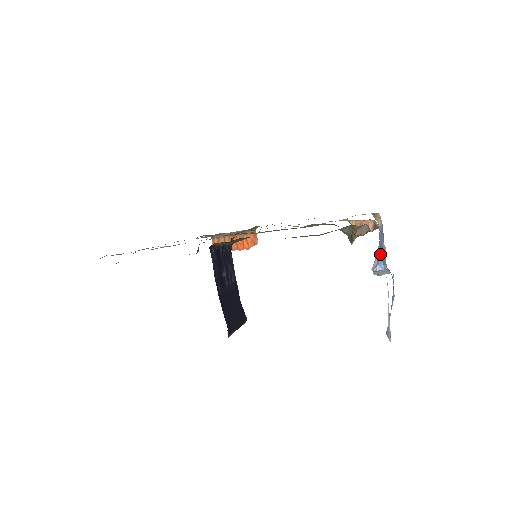
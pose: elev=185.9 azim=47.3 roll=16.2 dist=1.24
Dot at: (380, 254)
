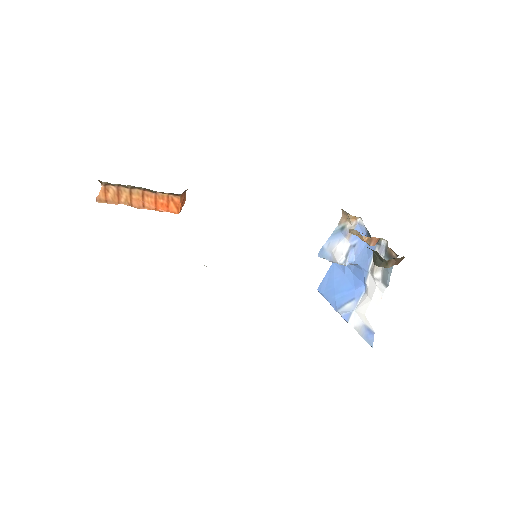
Dot at: (352, 252)
